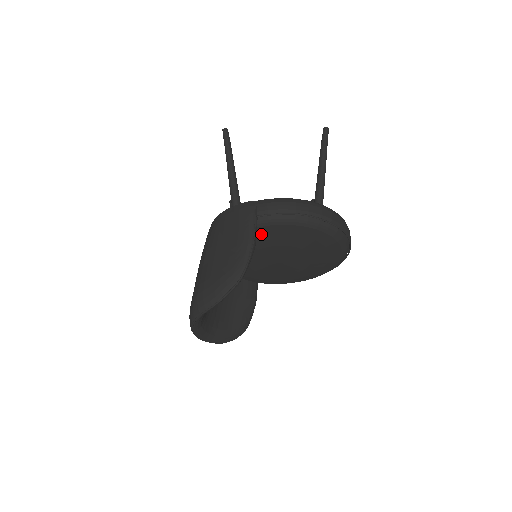
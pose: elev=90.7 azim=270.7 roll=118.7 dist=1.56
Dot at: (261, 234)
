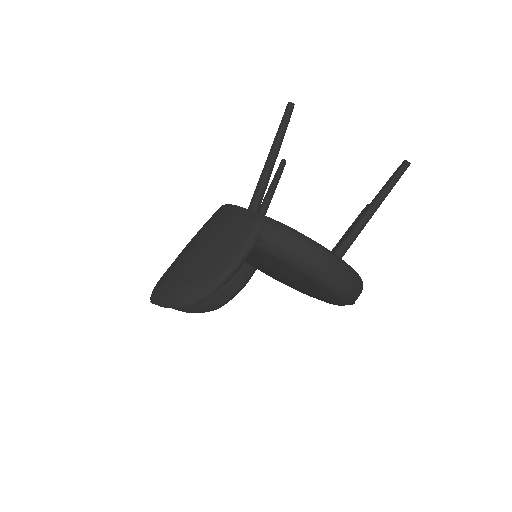
Dot at: (258, 253)
